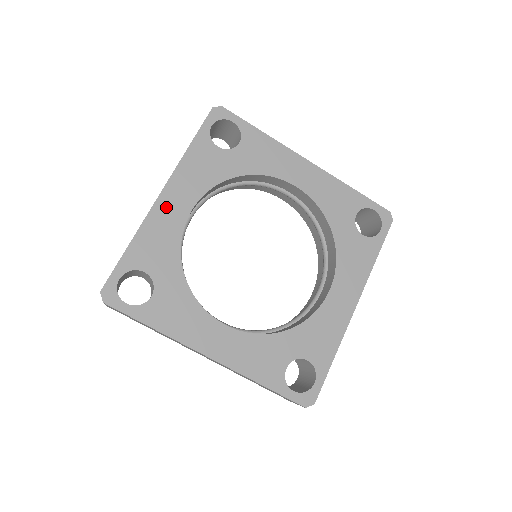
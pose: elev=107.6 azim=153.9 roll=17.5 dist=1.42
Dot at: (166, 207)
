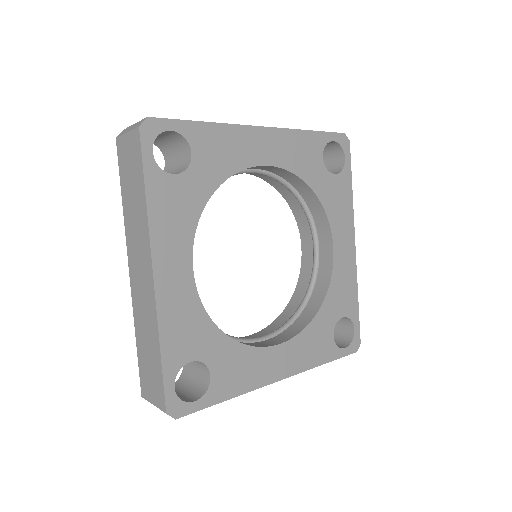
Dot at: (168, 284)
